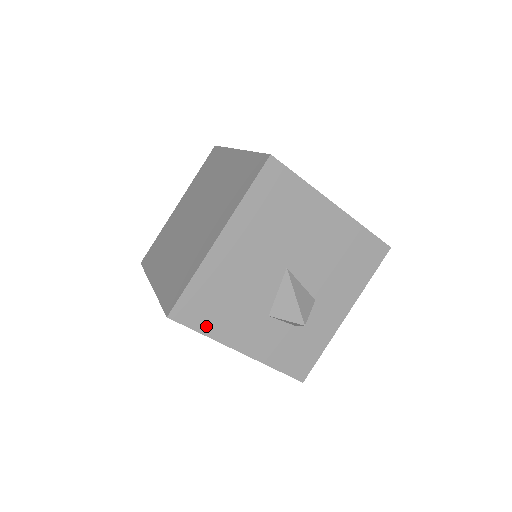
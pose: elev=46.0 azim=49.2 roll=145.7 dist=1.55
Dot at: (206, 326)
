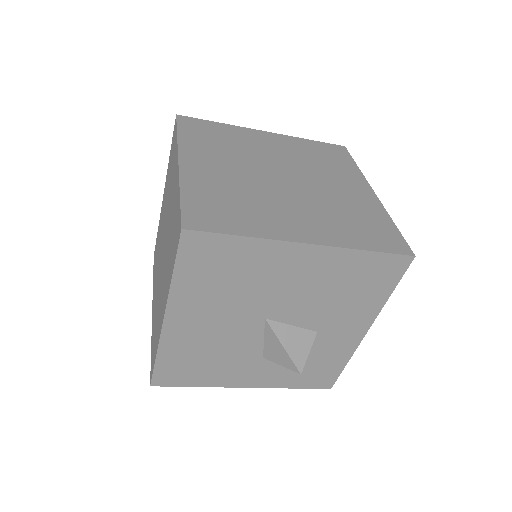
Dot at: (195, 381)
